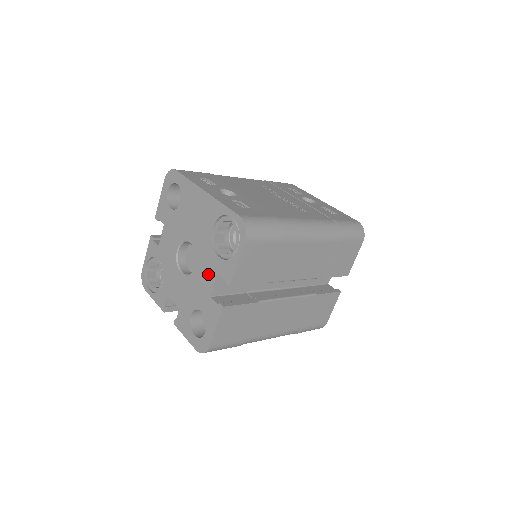
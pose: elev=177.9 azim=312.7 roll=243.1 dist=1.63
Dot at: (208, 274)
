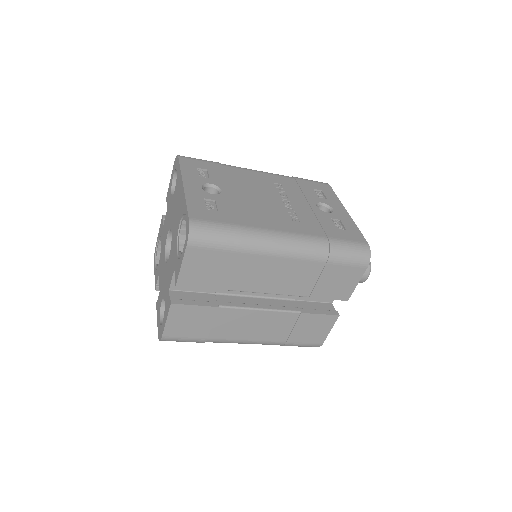
Dot at: (171, 267)
